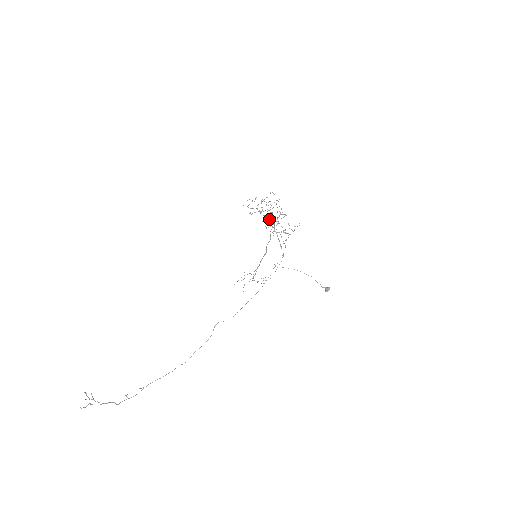
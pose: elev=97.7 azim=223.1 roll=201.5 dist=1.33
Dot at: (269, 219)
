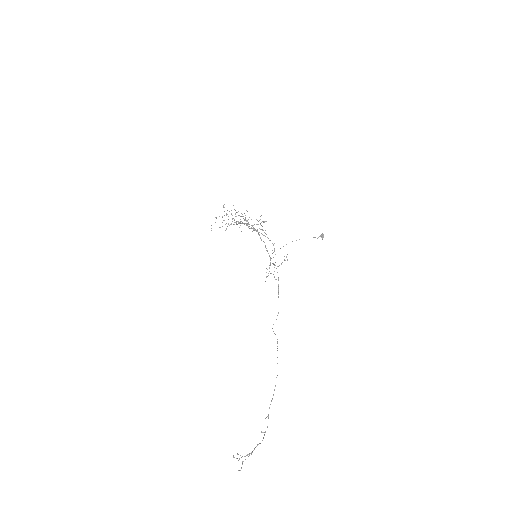
Dot at: occluded
